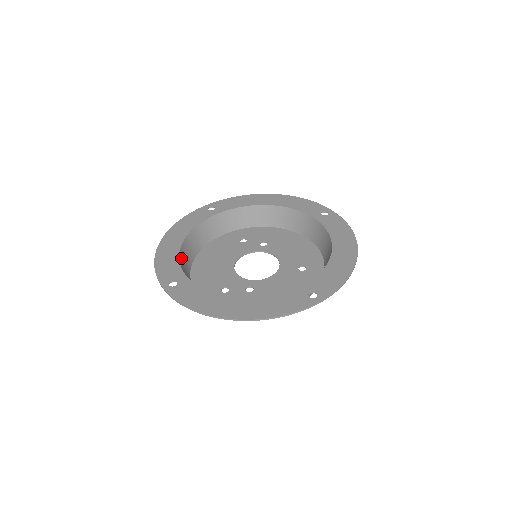
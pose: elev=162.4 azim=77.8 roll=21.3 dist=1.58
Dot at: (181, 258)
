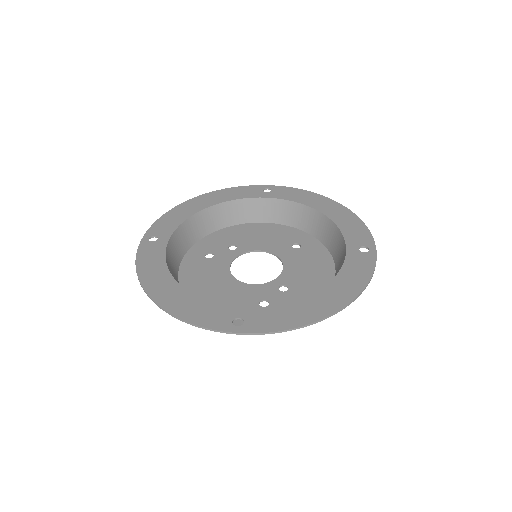
Dot at: occluded
